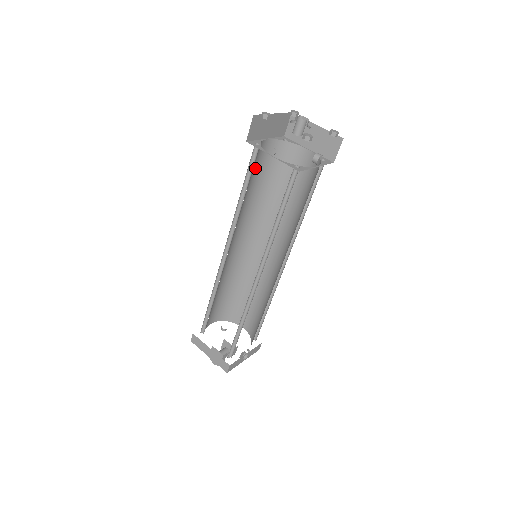
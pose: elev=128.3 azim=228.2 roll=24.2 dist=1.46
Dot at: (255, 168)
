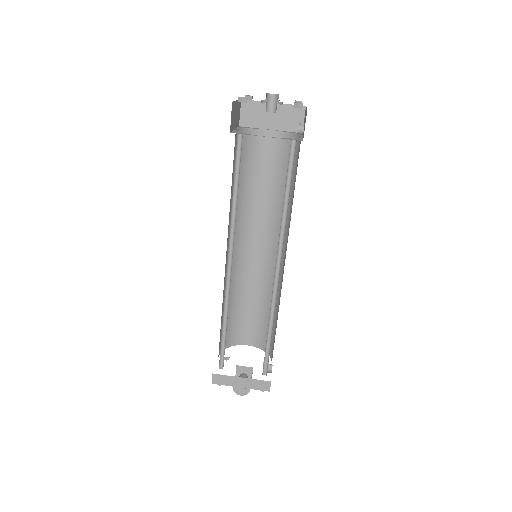
Dot at: (233, 163)
